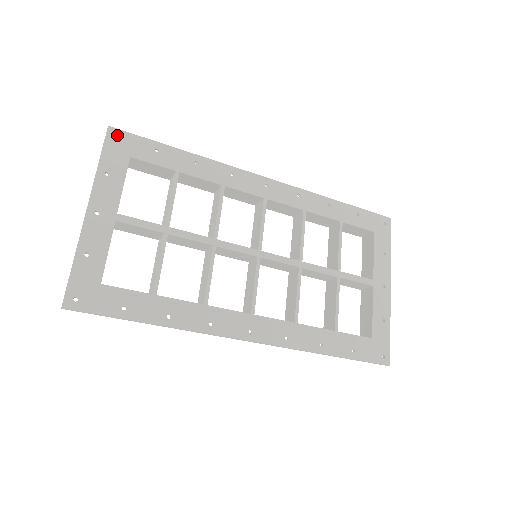
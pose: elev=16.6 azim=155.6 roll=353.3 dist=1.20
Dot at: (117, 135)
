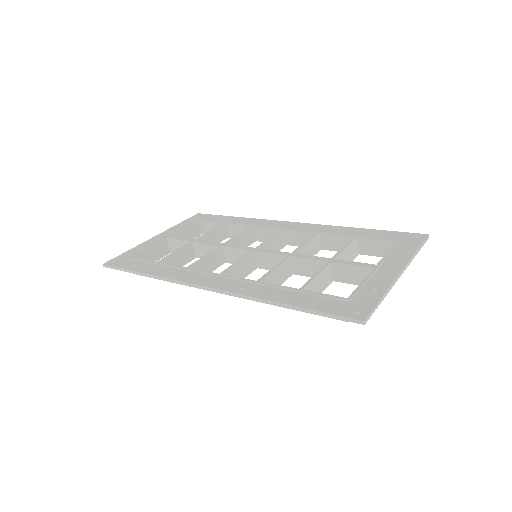
Dot at: (200, 215)
